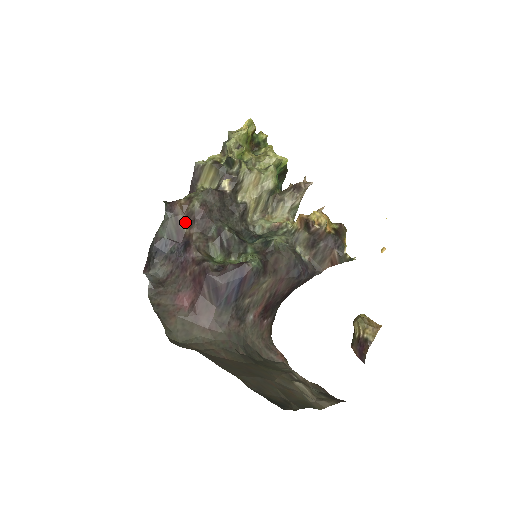
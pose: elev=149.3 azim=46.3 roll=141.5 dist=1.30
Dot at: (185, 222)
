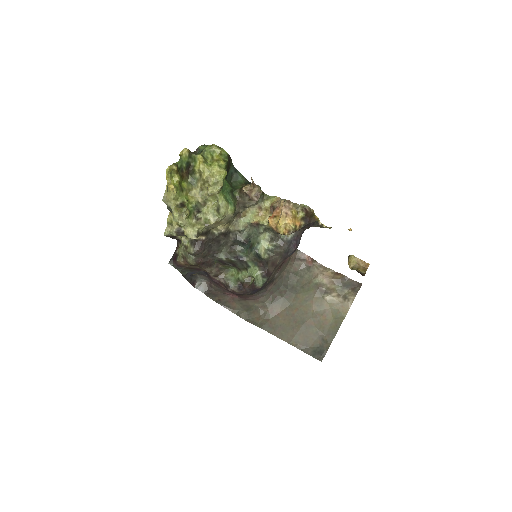
Dot at: (194, 266)
